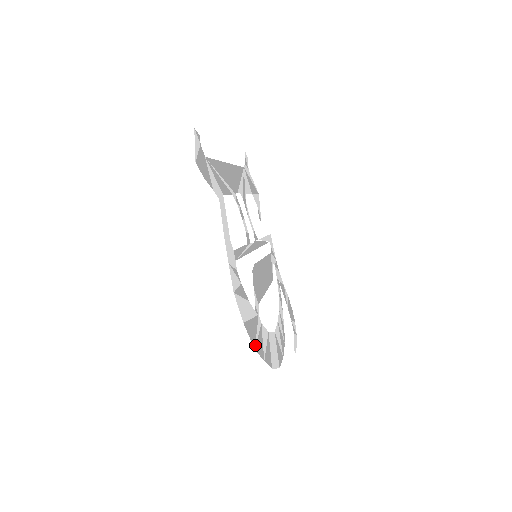
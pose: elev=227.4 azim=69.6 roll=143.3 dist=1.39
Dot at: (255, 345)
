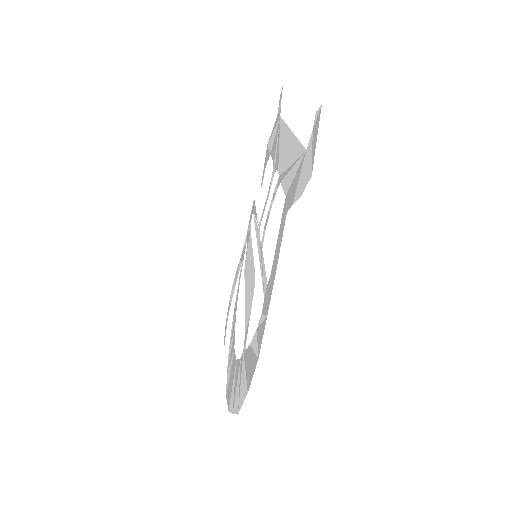
Dot at: (238, 406)
